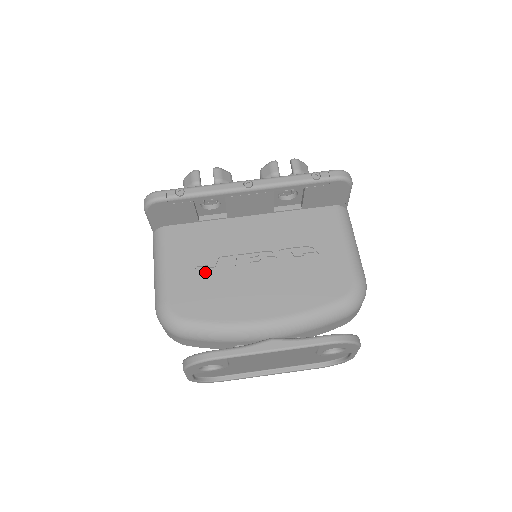
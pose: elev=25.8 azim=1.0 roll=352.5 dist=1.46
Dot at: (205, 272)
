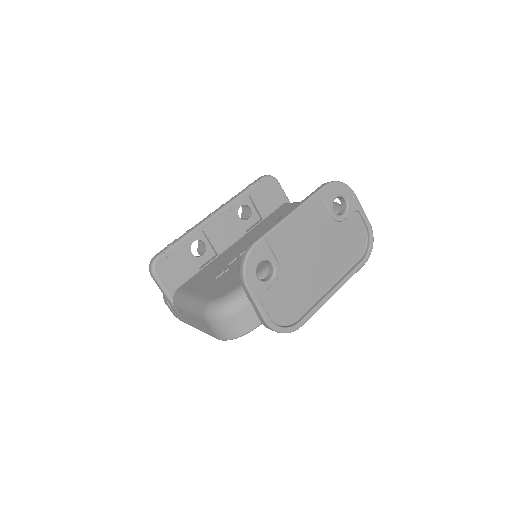
Dot at: (224, 274)
